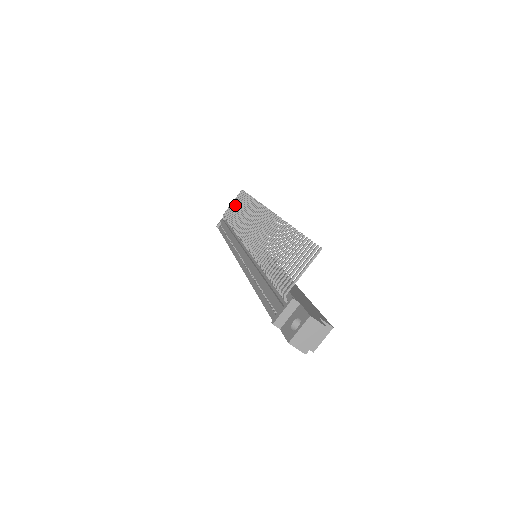
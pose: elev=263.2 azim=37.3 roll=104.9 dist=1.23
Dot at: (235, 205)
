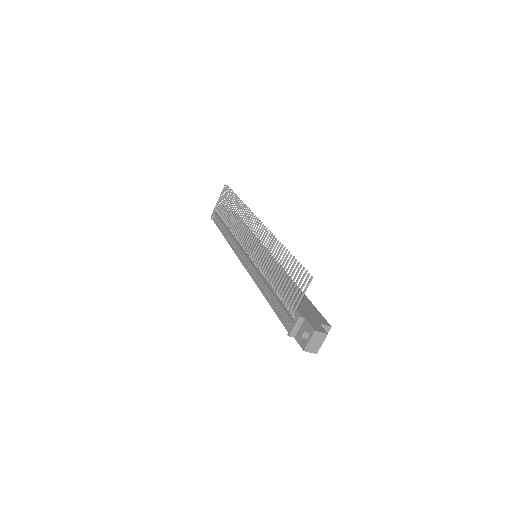
Dot at: (224, 201)
